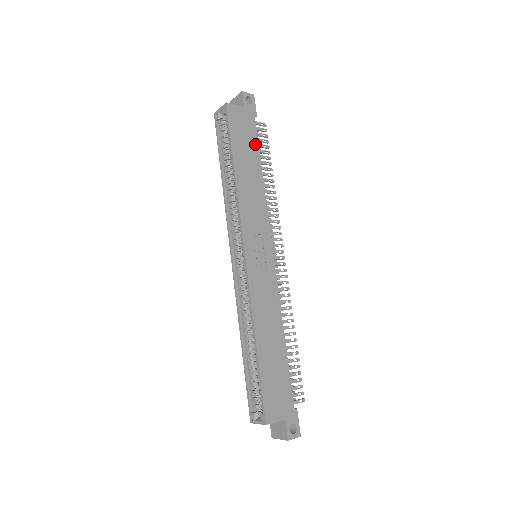
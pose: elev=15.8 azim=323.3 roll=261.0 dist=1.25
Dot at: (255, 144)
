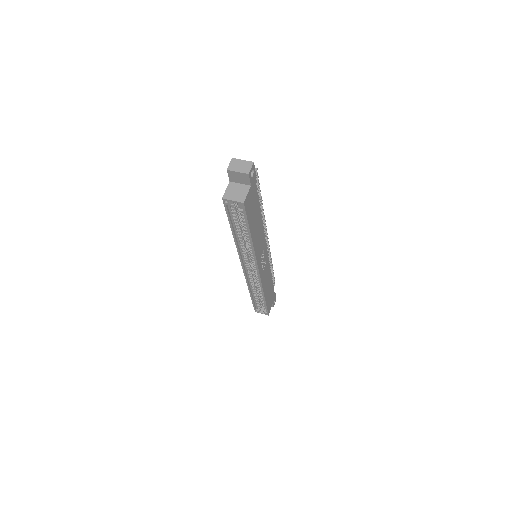
Dot at: (257, 202)
